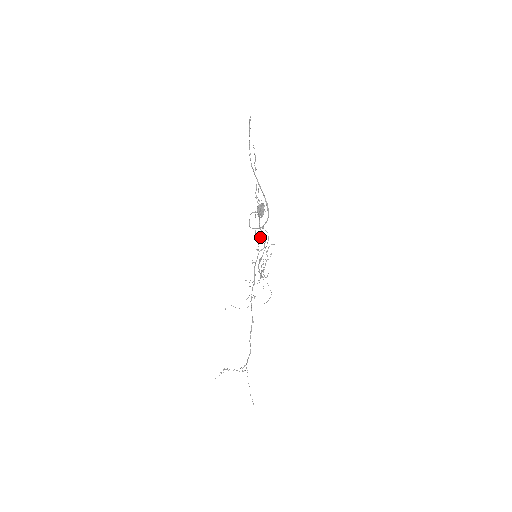
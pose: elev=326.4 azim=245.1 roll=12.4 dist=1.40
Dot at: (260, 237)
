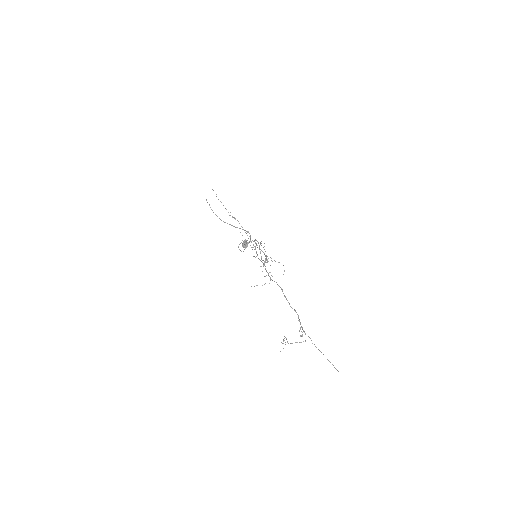
Dot at: (249, 236)
